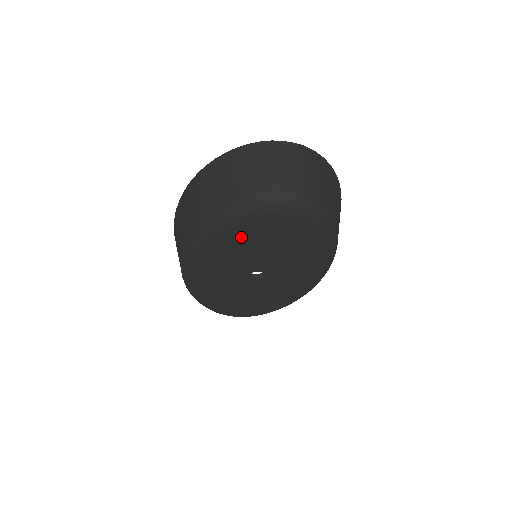
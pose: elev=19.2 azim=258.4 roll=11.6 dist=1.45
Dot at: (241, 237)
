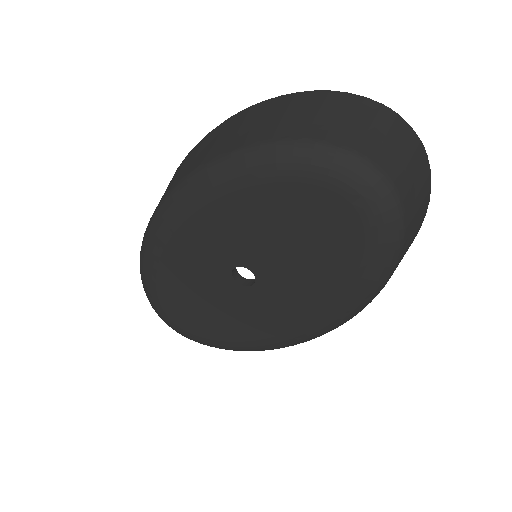
Dot at: (279, 197)
